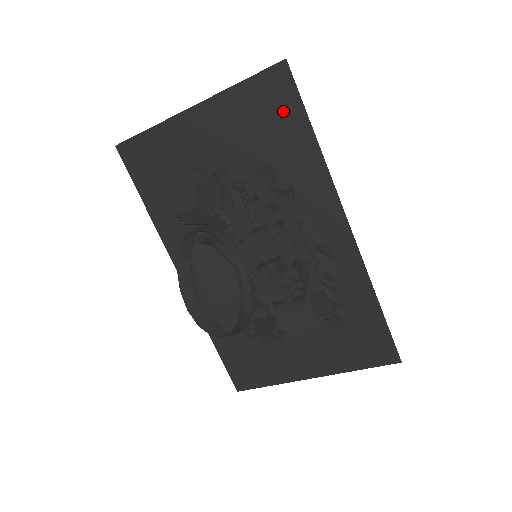
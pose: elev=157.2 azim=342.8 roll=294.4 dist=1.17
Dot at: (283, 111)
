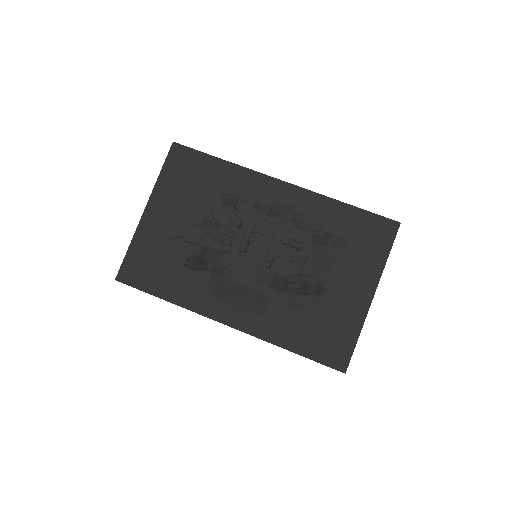
Dot at: (194, 164)
